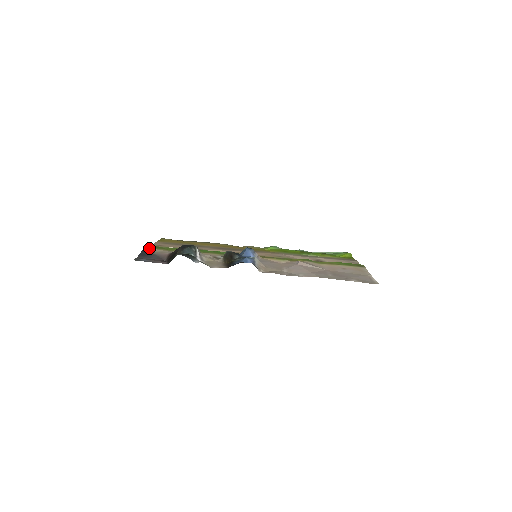
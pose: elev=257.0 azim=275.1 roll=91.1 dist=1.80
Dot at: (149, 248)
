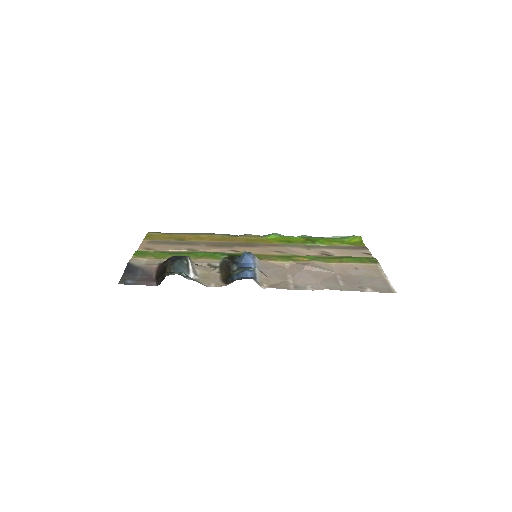
Dot at: (135, 258)
